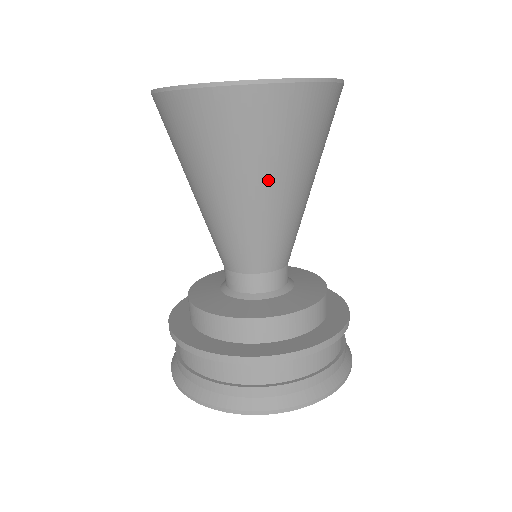
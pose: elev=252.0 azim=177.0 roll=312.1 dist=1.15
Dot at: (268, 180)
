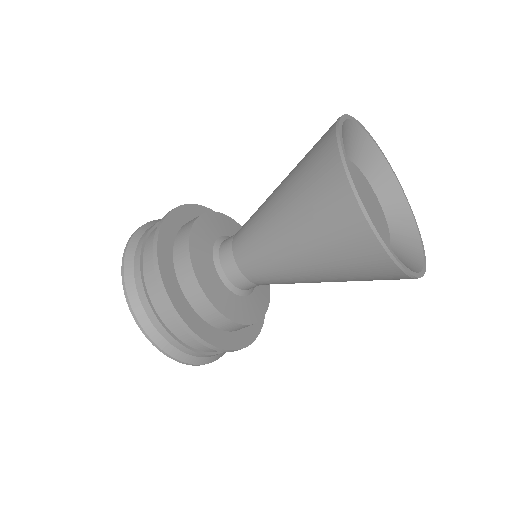
Dot at: (317, 268)
